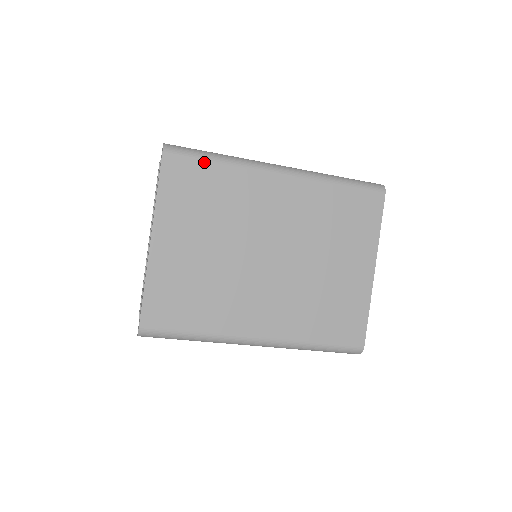
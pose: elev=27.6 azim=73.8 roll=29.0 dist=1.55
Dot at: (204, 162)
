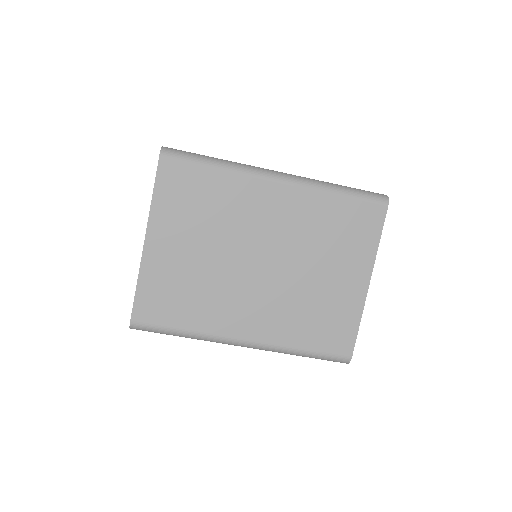
Dot at: (200, 167)
